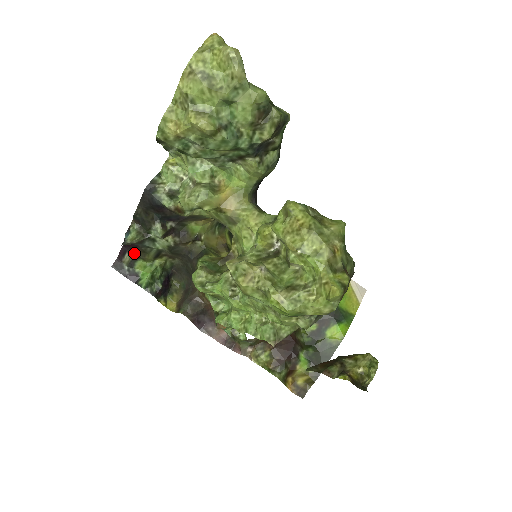
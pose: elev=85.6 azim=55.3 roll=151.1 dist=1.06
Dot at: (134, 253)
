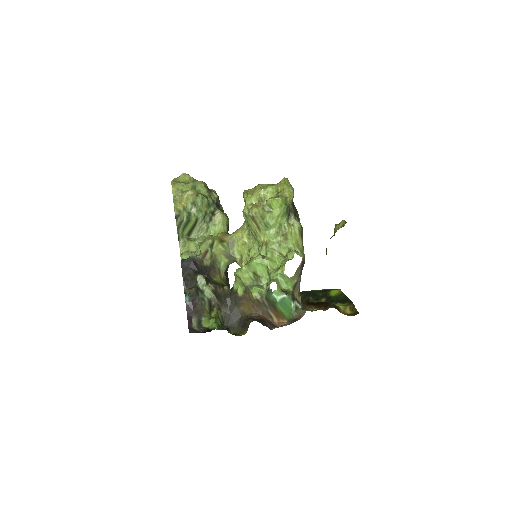
Dot at: (196, 315)
